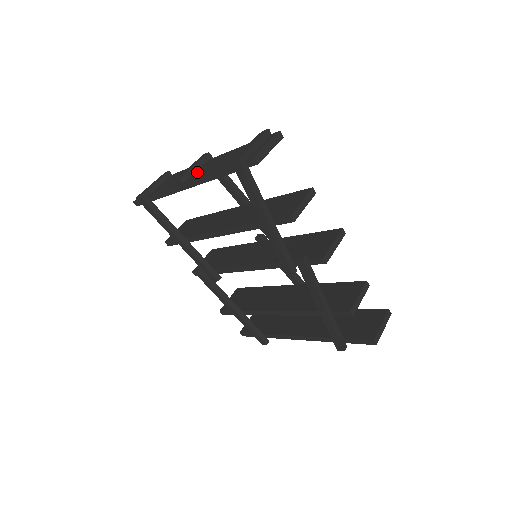
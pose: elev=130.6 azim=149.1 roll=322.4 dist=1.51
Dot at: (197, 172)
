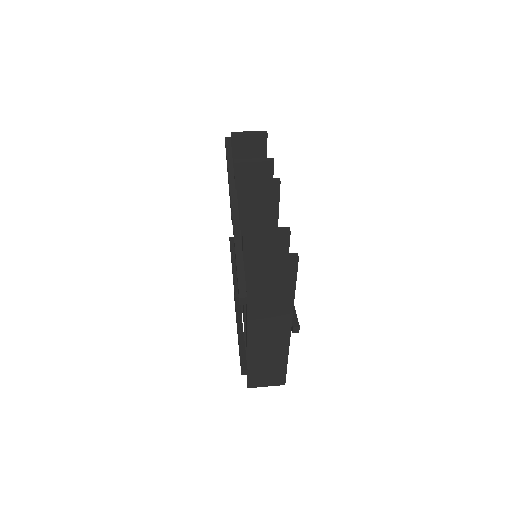
Dot at: occluded
